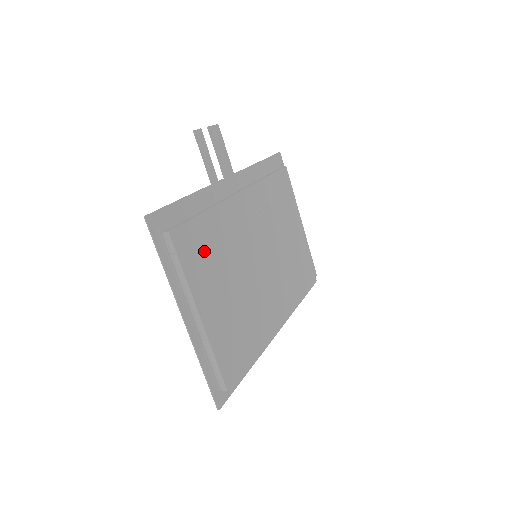
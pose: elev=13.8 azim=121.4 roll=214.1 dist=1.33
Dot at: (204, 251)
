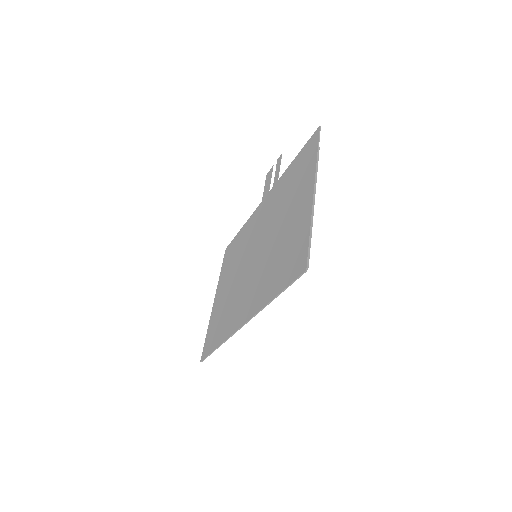
Dot at: occluded
